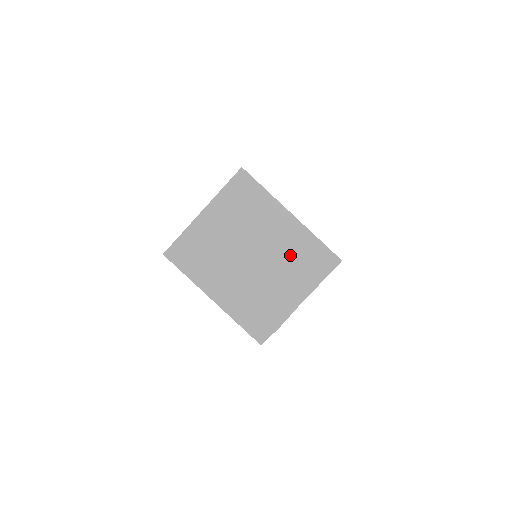
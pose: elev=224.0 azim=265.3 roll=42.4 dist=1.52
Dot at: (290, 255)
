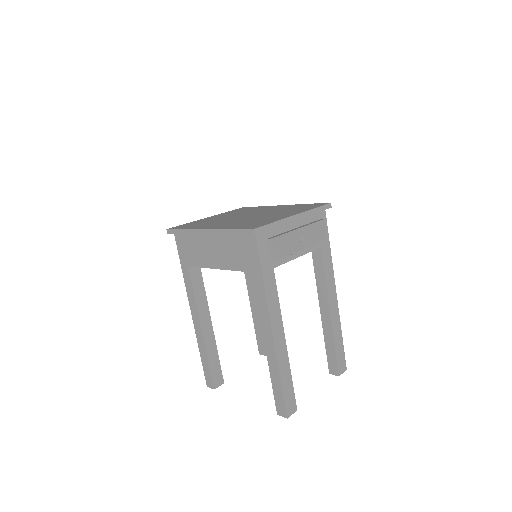
Dot at: (282, 210)
